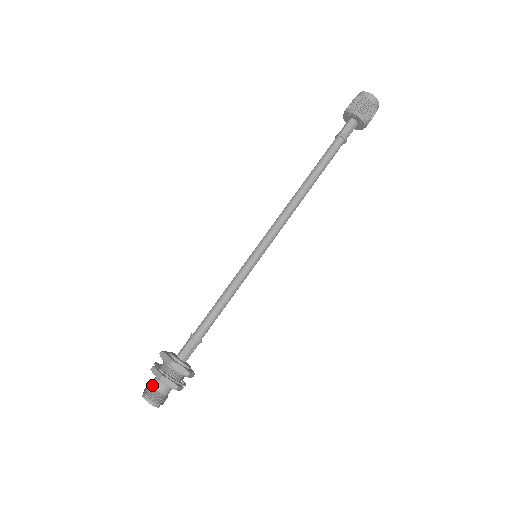
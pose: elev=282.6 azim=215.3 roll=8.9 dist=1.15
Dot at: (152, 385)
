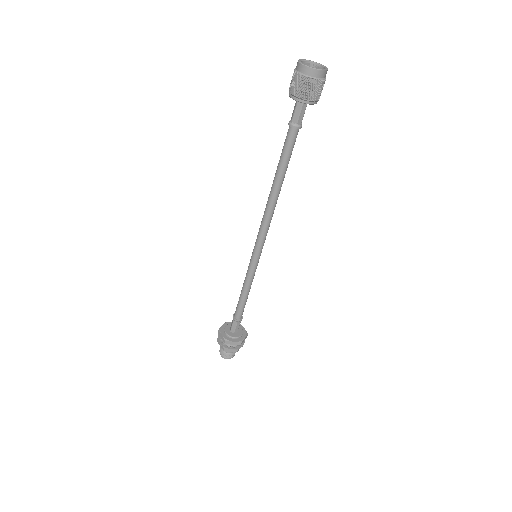
Dot at: (222, 349)
